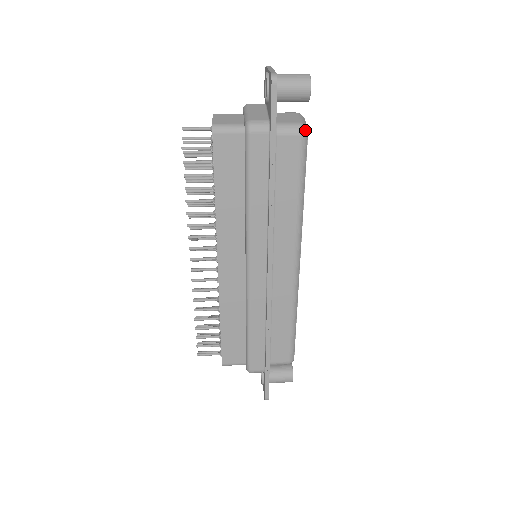
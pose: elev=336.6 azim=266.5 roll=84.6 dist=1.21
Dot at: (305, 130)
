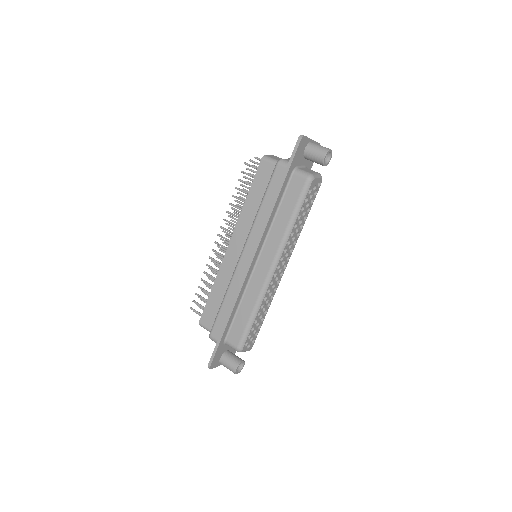
Dot at: (311, 178)
